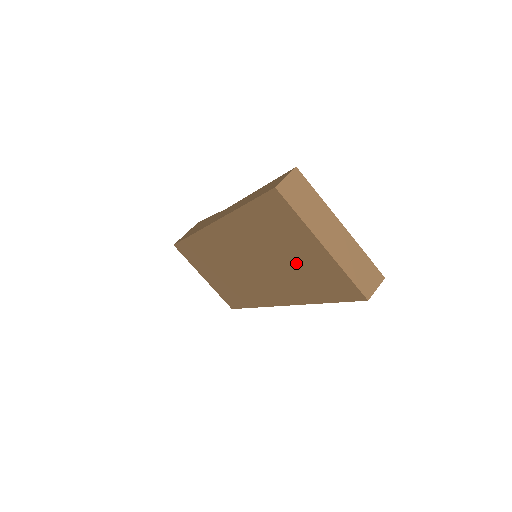
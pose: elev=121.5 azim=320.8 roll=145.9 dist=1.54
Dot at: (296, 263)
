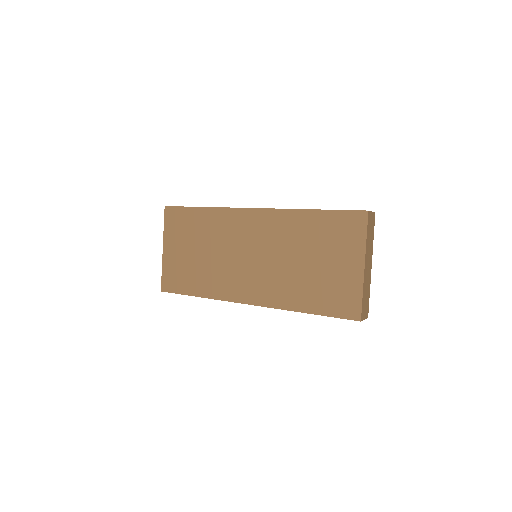
Dot at: (318, 271)
